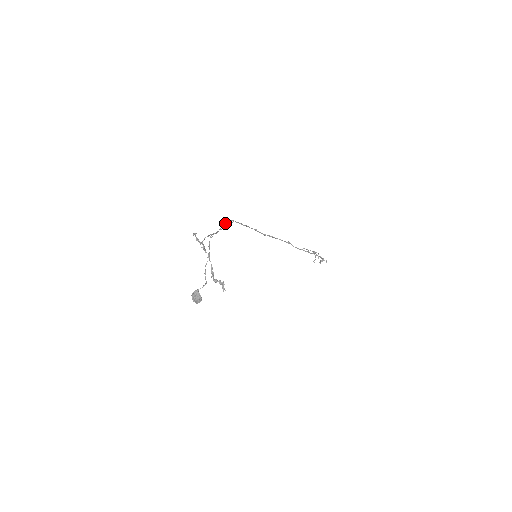
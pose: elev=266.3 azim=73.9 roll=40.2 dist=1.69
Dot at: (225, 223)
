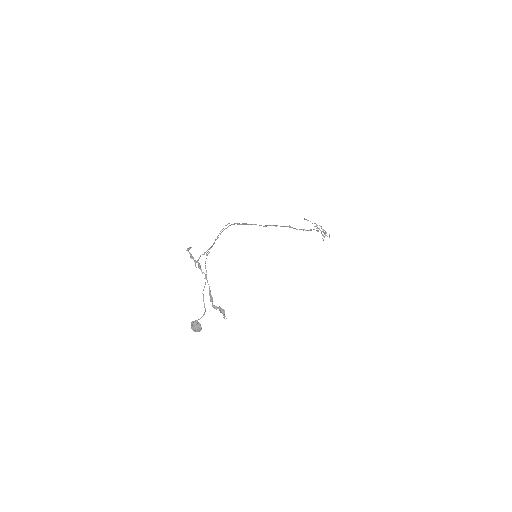
Dot at: (221, 230)
